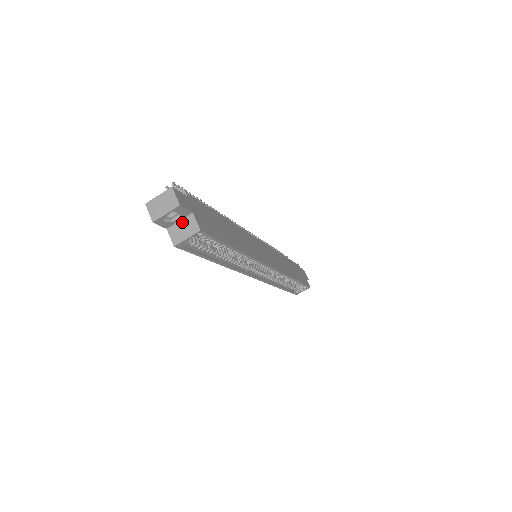
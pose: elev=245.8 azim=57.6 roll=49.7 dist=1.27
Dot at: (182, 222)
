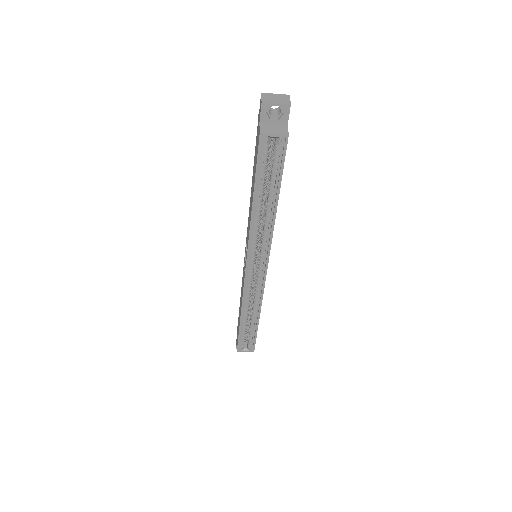
Dot at: (275, 125)
